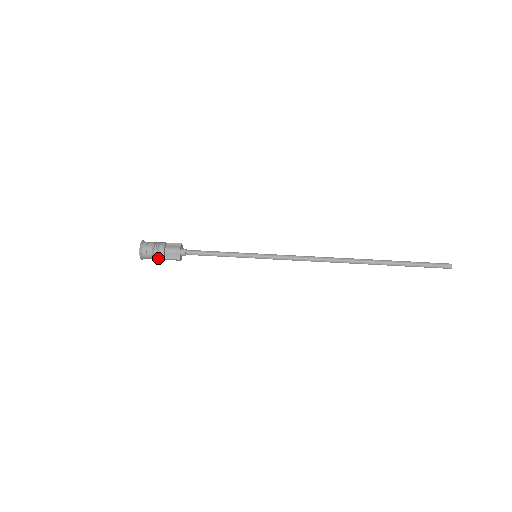
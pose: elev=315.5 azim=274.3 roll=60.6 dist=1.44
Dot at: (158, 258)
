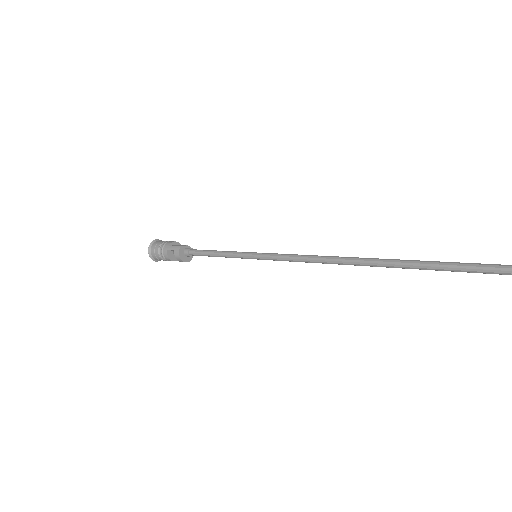
Dot at: (164, 246)
